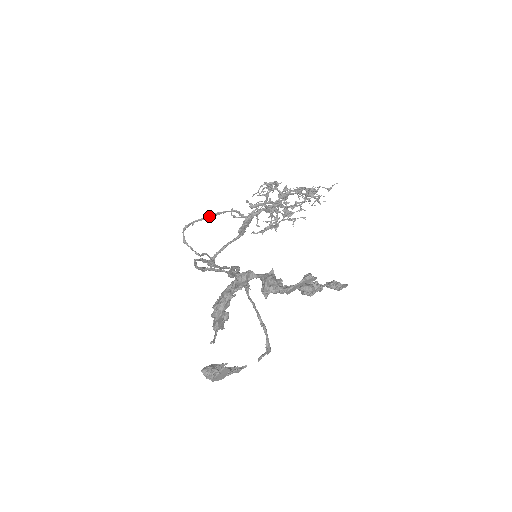
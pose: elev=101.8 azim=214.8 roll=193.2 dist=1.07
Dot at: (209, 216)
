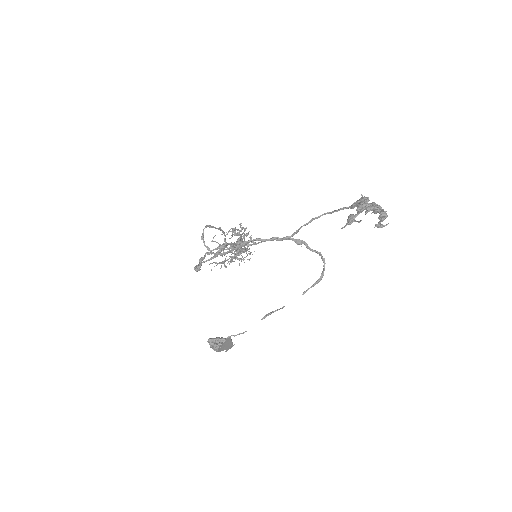
Dot at: occluded
